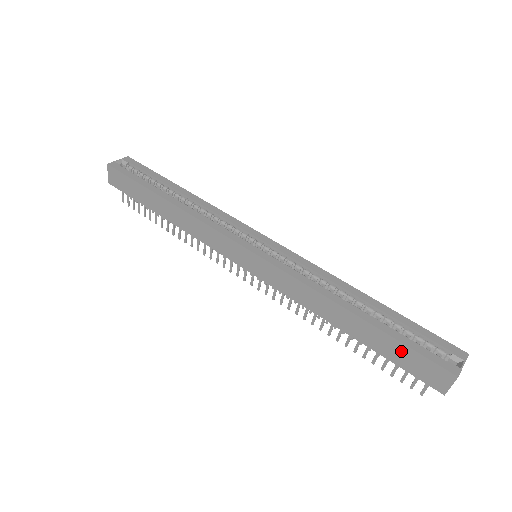
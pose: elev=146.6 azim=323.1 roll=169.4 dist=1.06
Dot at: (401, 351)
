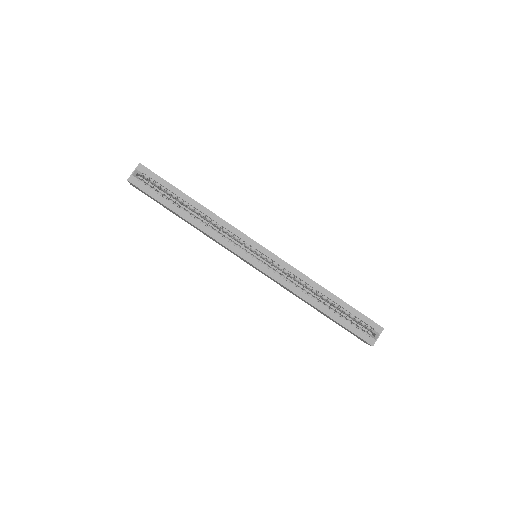
Dot at: (345, 328)
